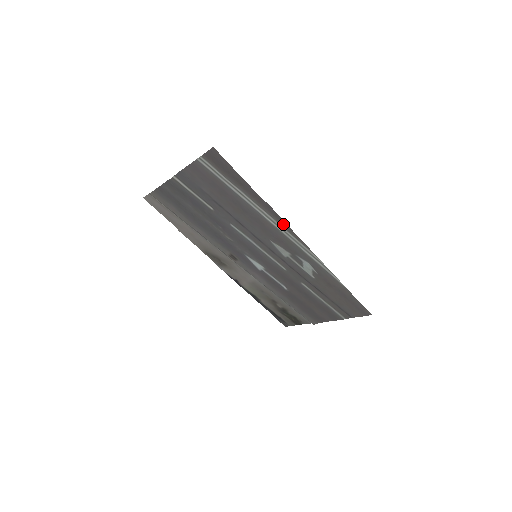
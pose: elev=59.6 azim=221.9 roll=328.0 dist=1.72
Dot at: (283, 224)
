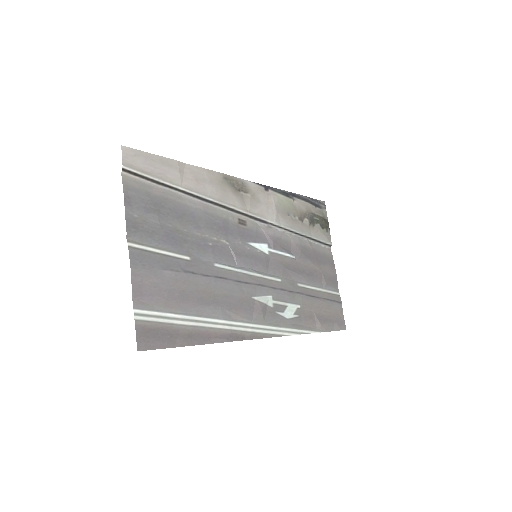
Dot at: (248, 335)
